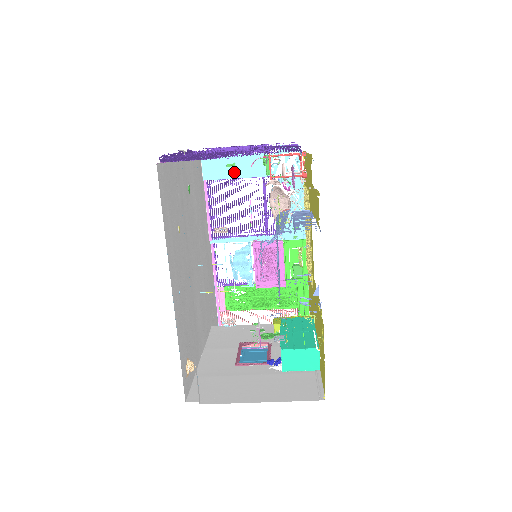
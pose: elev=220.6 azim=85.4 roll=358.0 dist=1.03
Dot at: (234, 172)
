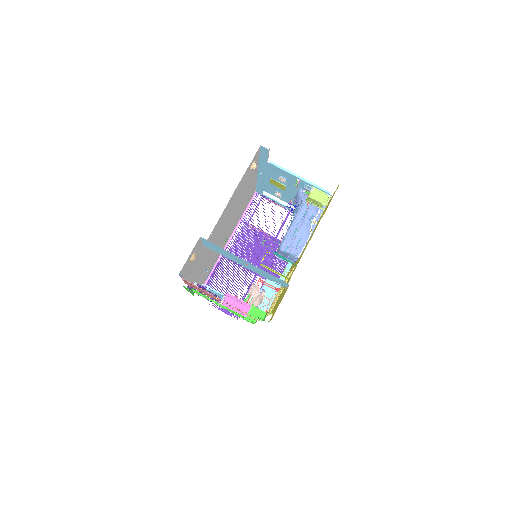
Dot at: occluded
